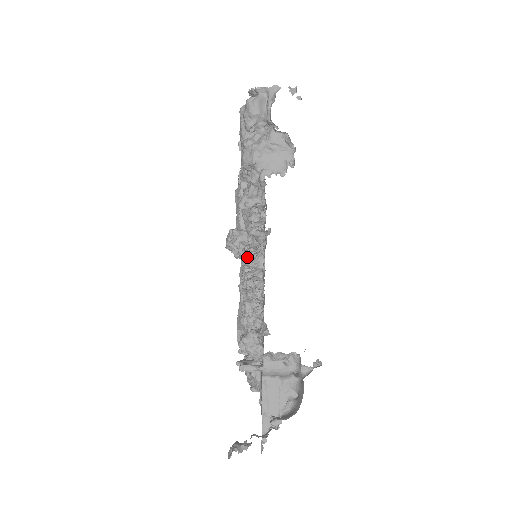
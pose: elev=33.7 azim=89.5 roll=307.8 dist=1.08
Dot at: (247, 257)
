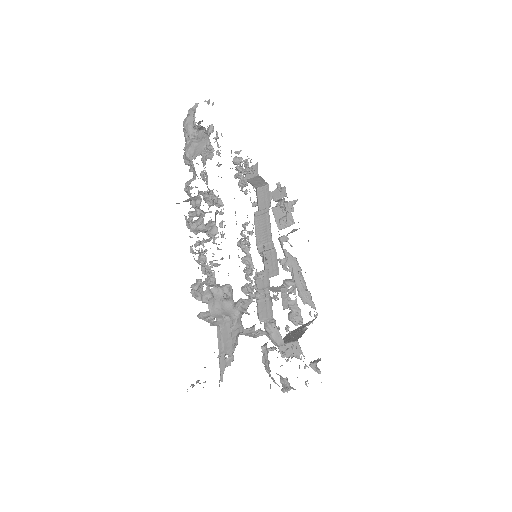
Dot at: occluded
